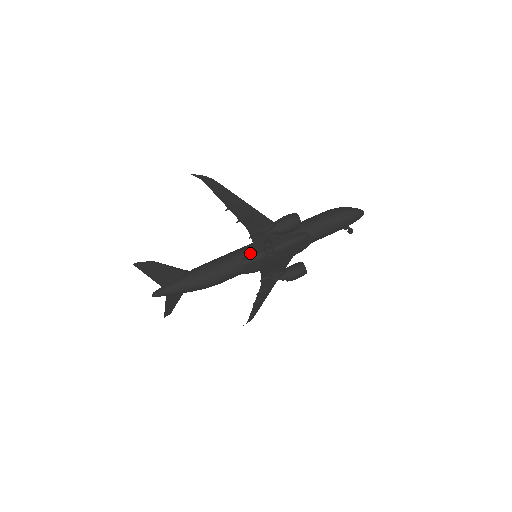
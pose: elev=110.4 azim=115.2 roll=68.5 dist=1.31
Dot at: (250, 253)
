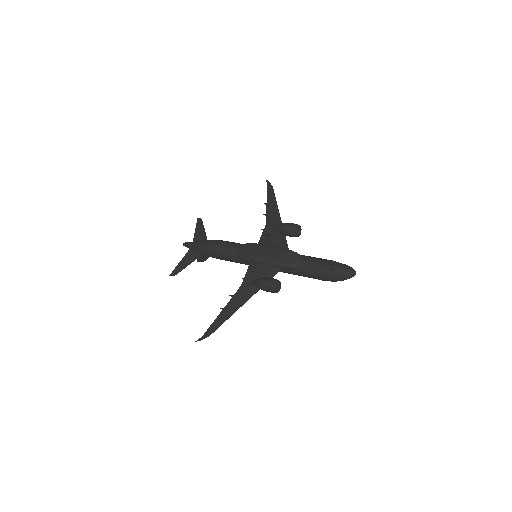
Dot at: occluded
